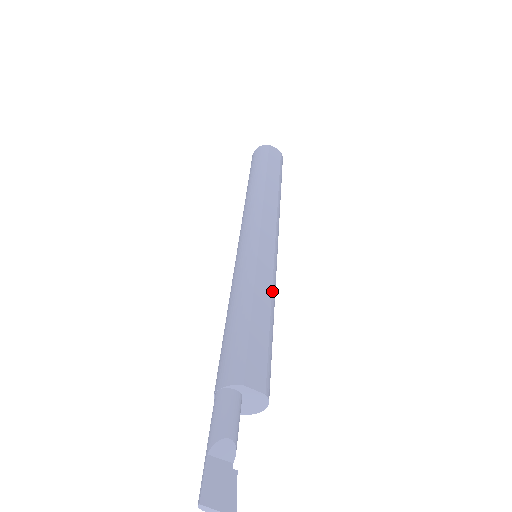
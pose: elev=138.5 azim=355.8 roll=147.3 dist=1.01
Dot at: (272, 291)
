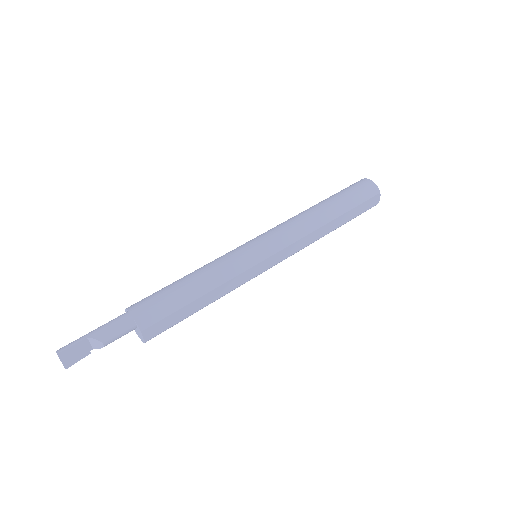
Dot at: occluded
